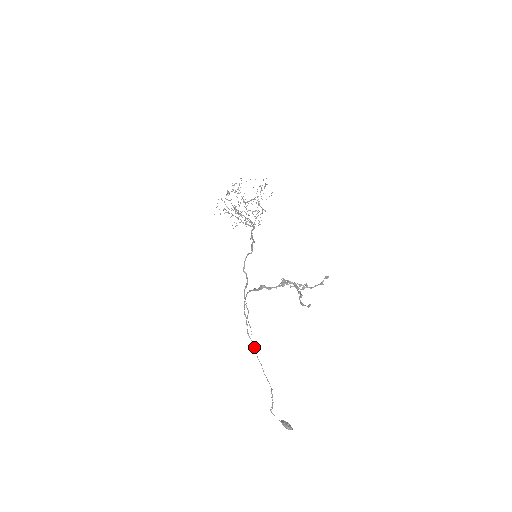
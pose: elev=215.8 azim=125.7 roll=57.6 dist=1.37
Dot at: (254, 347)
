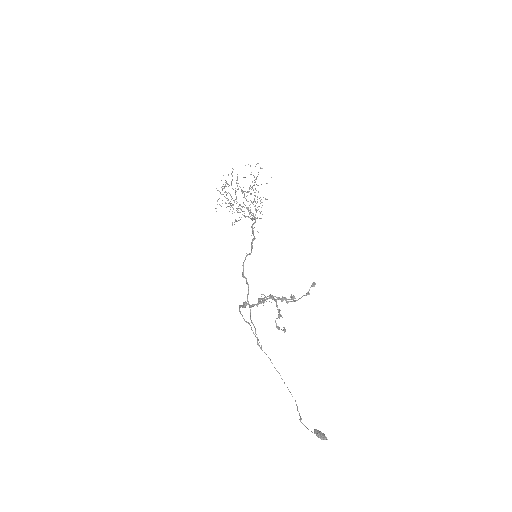
Dot at: (268, 357)
